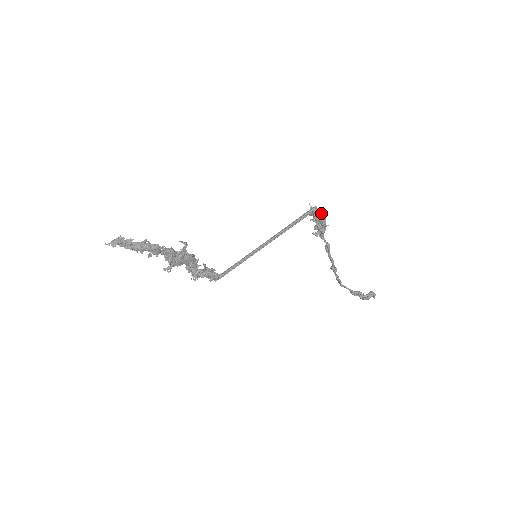
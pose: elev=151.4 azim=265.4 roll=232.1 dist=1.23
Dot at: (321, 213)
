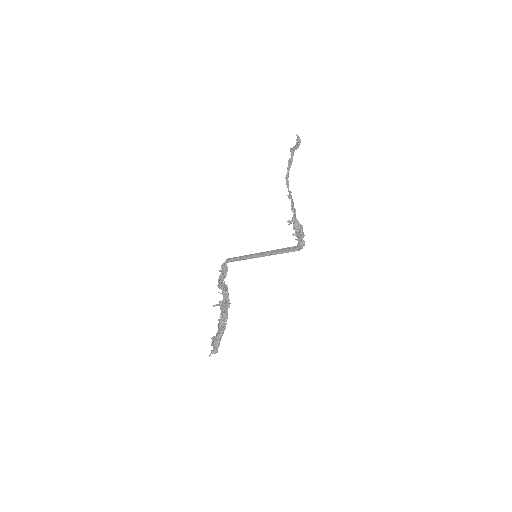
Dot at: (302, 234)
